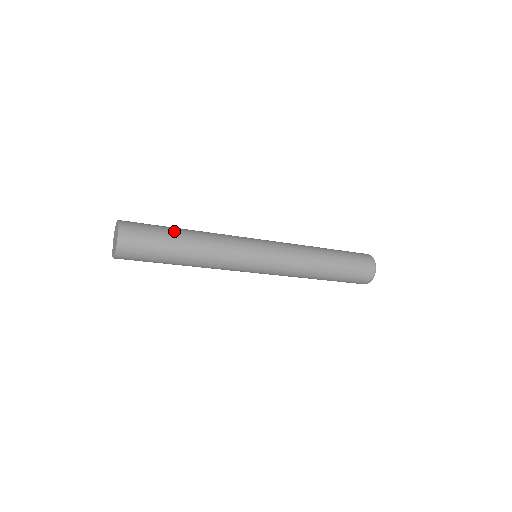
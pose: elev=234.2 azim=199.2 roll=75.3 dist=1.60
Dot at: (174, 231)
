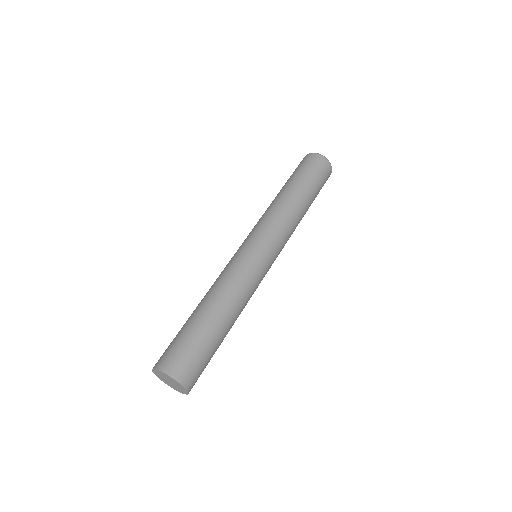
Dot at: (217, 334)
